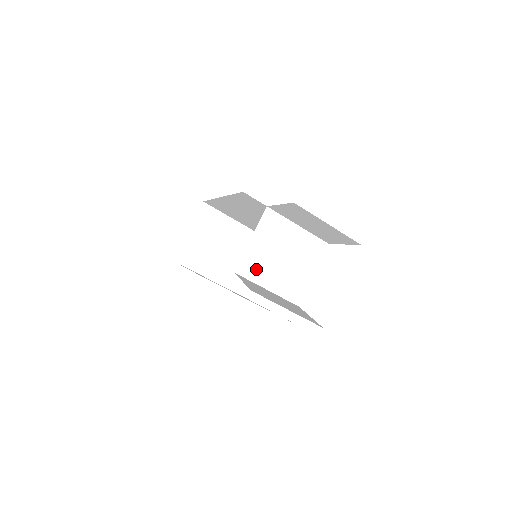
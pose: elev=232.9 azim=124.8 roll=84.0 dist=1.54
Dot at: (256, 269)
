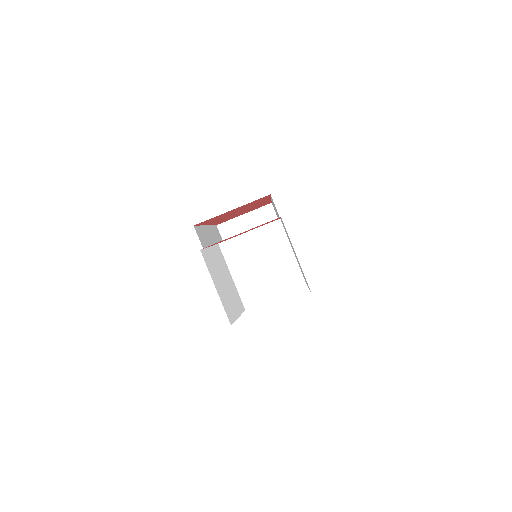
Dot at: (236, 255)
